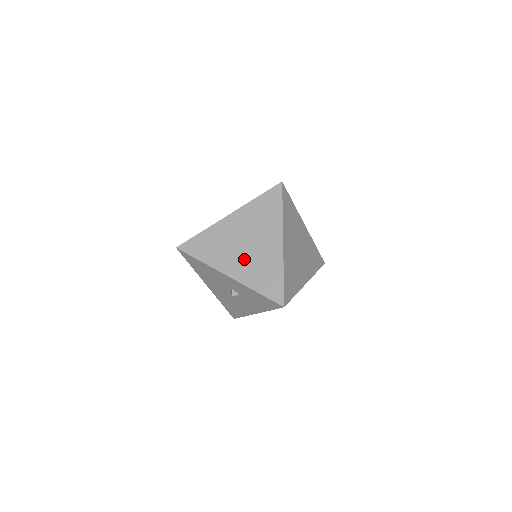
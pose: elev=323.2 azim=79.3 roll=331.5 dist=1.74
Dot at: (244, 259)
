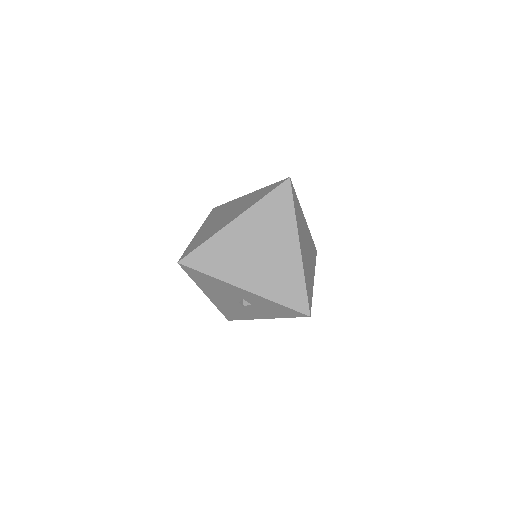
Dot at: (260, 269)
